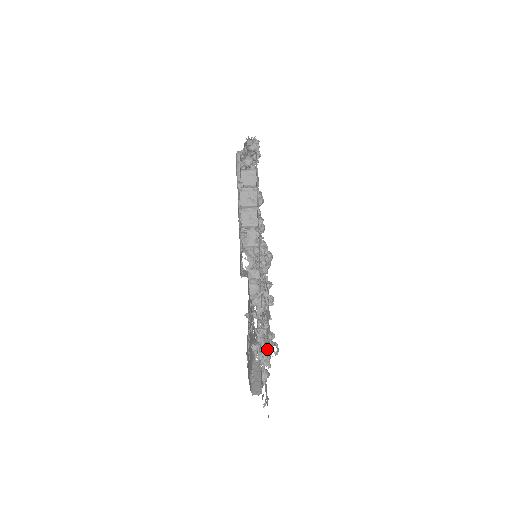
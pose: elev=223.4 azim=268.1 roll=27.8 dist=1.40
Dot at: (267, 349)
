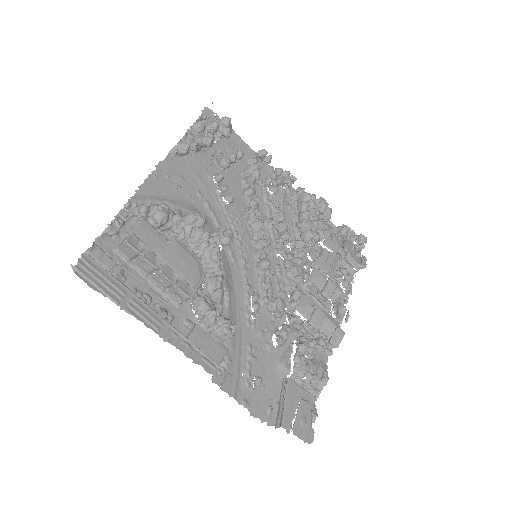
Dot at: (294, 362)
